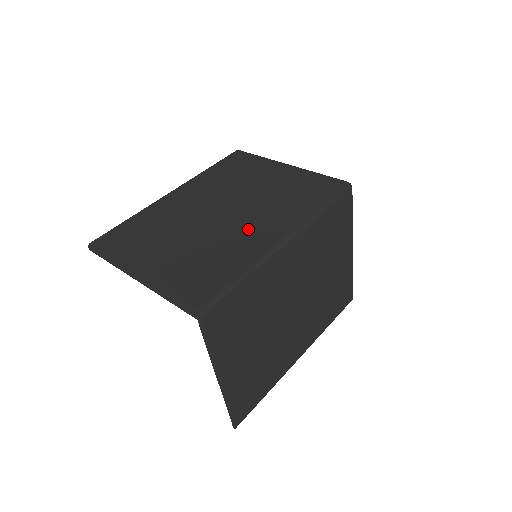
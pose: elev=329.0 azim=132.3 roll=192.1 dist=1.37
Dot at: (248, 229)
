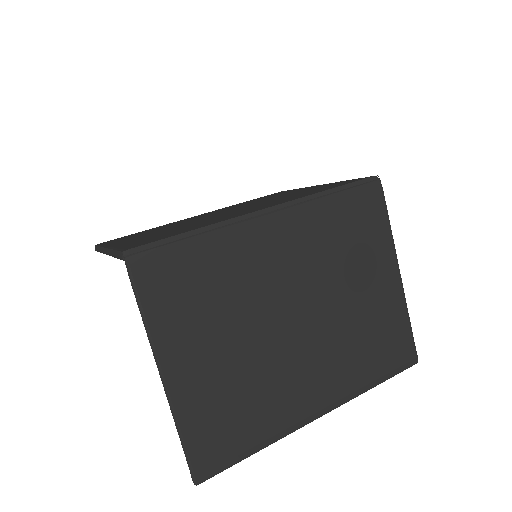
Dot at: (238, 212)
